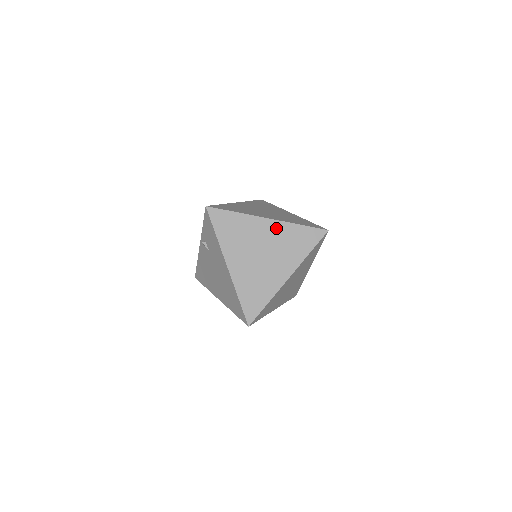
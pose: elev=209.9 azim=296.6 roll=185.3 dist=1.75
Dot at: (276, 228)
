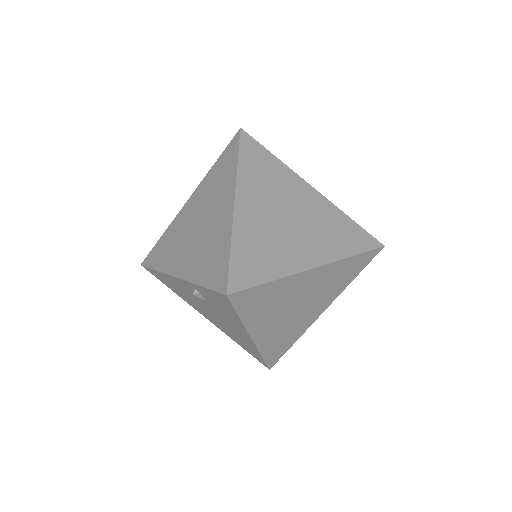
Dot at: (323, 273)
